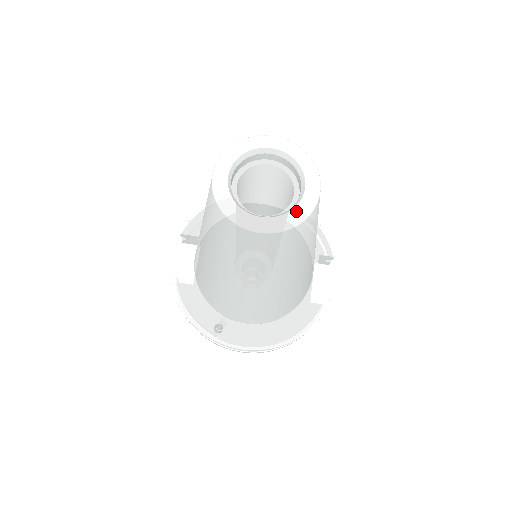
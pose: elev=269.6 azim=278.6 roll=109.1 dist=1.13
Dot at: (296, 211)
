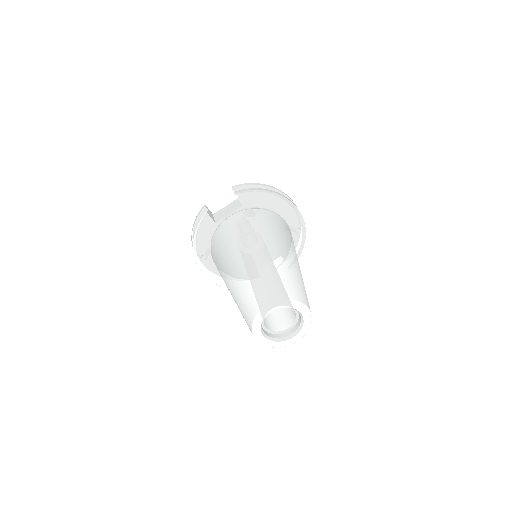
Dot at: (278, 343)
